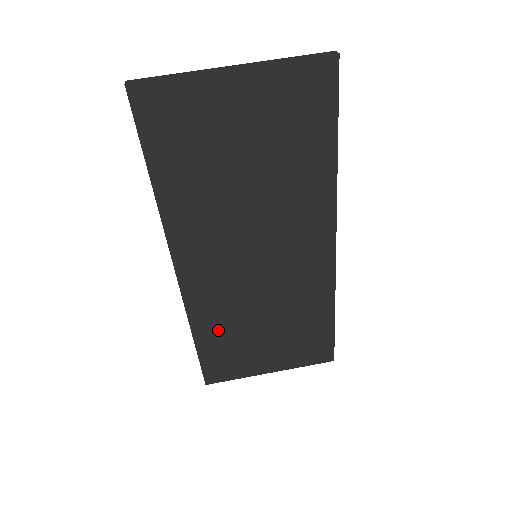
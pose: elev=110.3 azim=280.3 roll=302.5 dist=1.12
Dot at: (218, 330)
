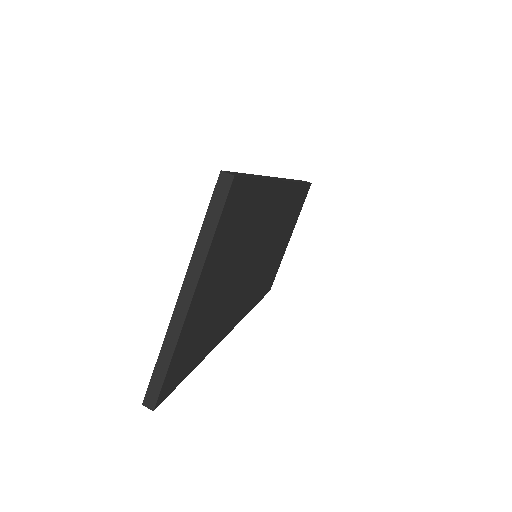
Dot at: (262, 285)
